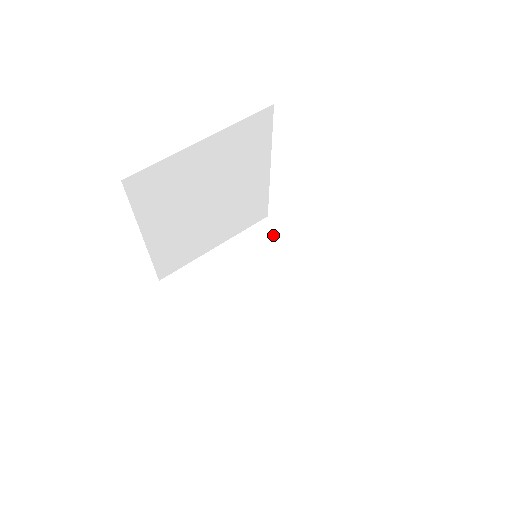
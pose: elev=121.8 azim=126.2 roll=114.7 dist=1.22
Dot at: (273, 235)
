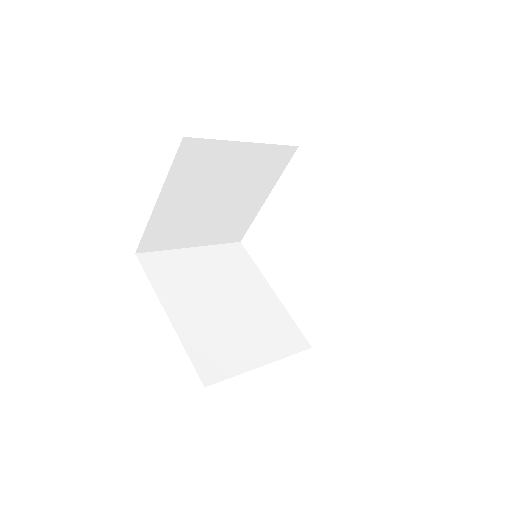
Dot at: occluded
